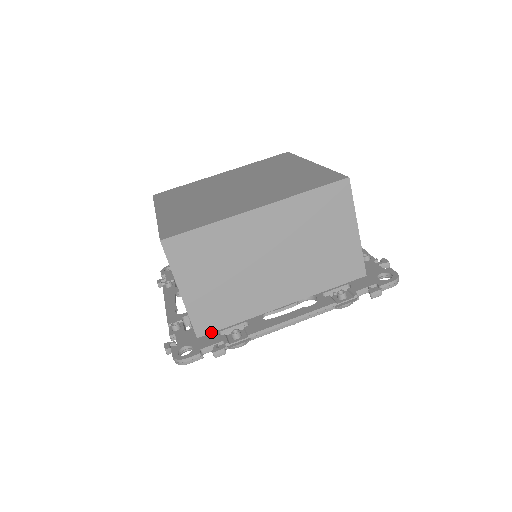
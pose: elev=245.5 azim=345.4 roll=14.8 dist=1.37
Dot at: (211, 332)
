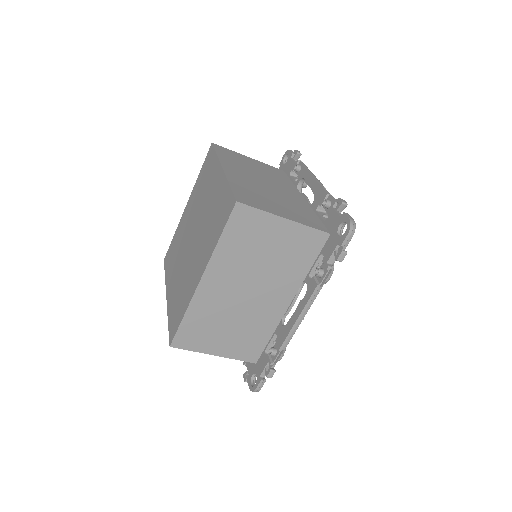
Dot at: (260, 354)
